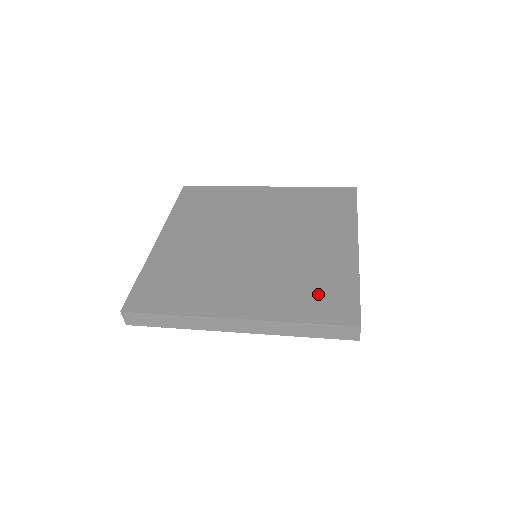
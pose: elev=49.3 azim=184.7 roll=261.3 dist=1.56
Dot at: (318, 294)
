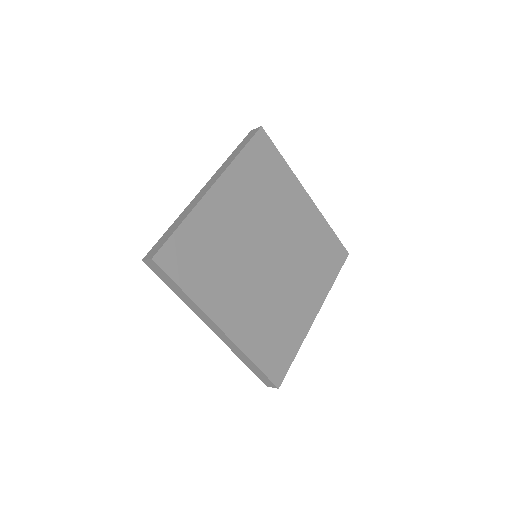
Dot at: (326, 256)
